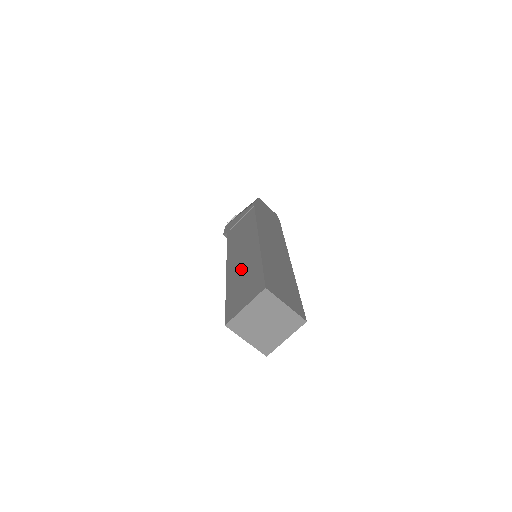
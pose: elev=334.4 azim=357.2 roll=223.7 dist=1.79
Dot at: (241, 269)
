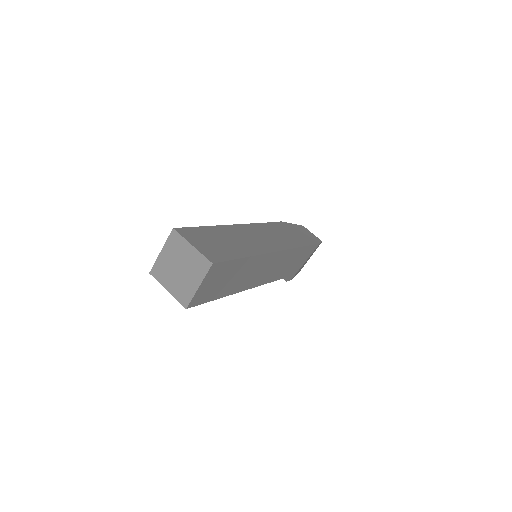
Dot at: occluded
